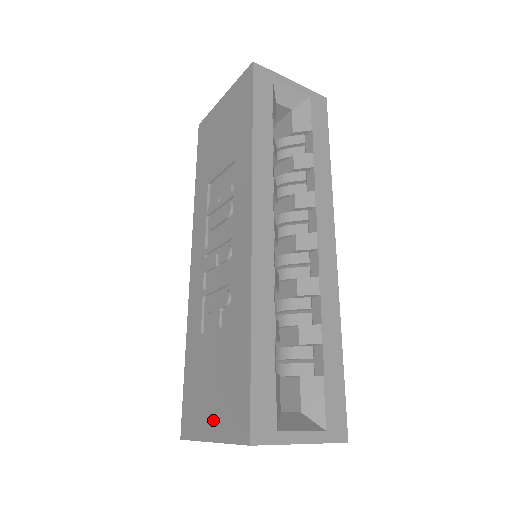
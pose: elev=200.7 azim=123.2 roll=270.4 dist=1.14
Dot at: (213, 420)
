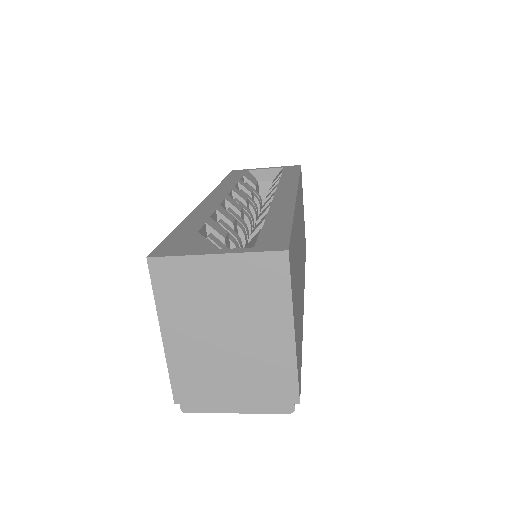
Dot at: occluded
